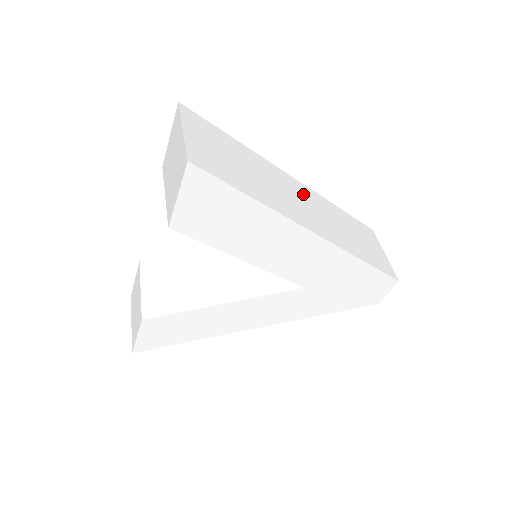
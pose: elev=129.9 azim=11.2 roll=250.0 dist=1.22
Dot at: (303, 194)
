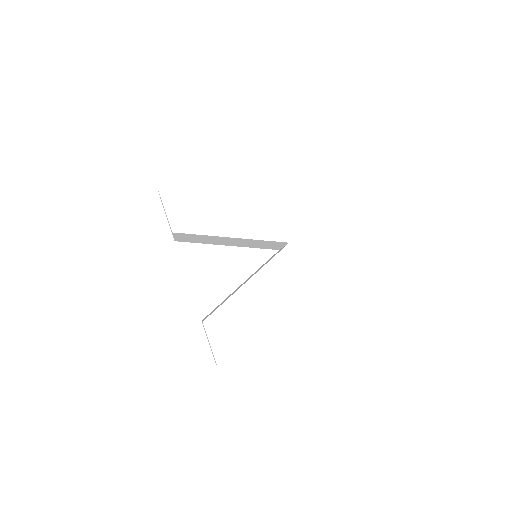
Dot at: occluded
